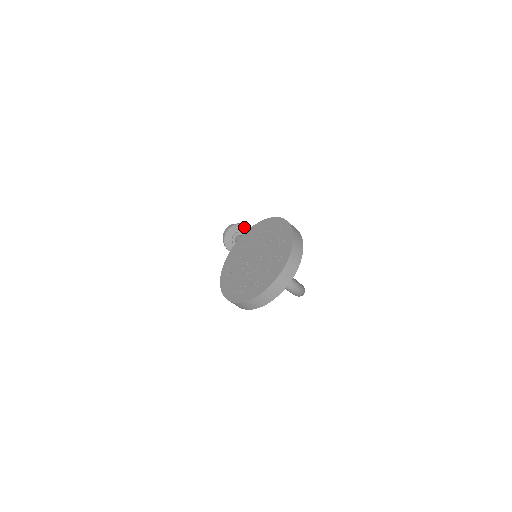
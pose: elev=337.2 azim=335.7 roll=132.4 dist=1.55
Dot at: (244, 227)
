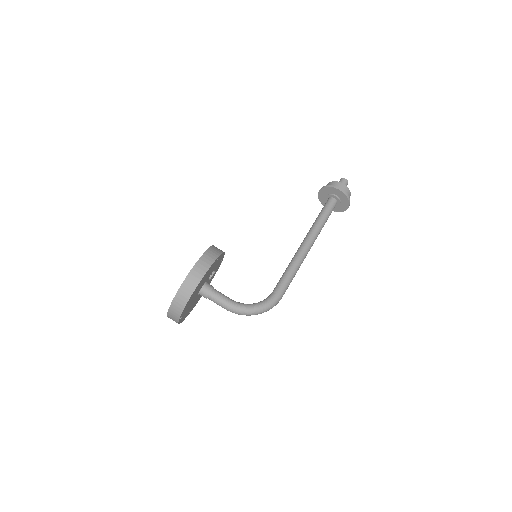
Dot at: (336, 190)
